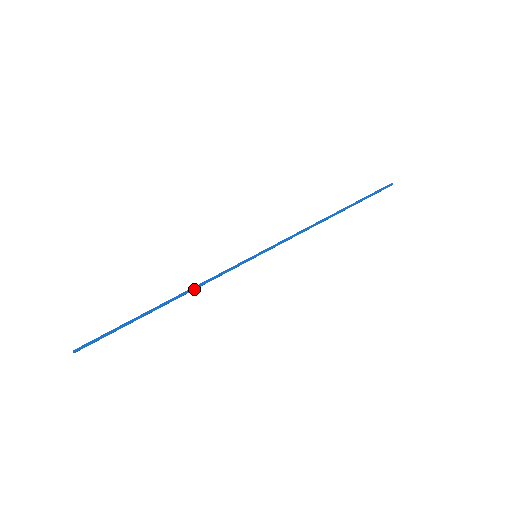
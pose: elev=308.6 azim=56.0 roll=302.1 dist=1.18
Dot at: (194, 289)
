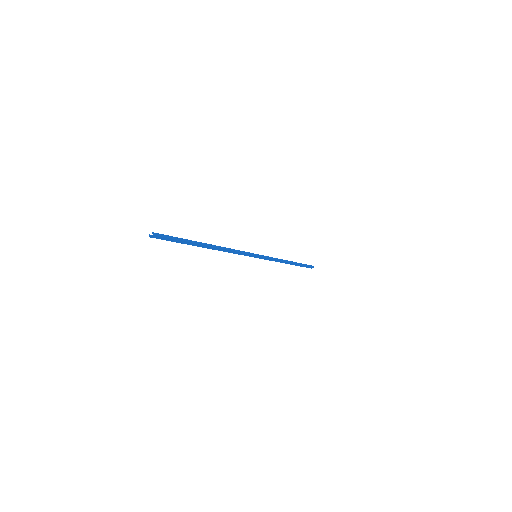
Dot at: (226, 249)
